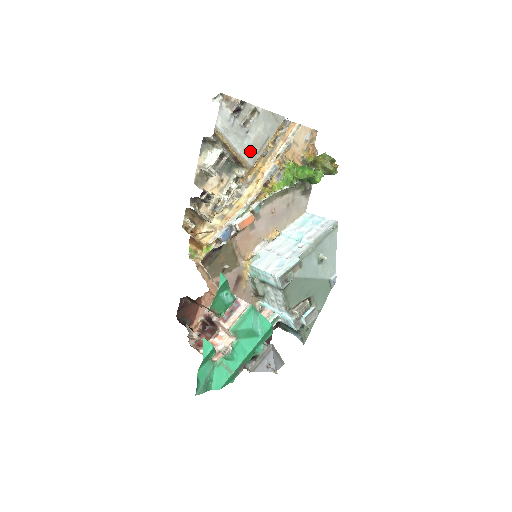
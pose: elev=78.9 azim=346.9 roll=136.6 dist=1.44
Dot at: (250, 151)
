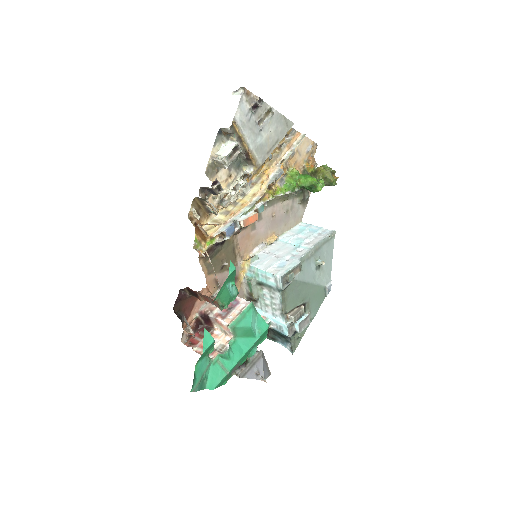
Dot at: (261, 150)
